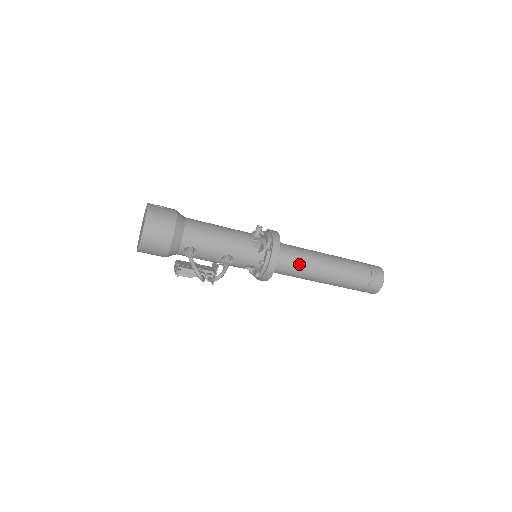
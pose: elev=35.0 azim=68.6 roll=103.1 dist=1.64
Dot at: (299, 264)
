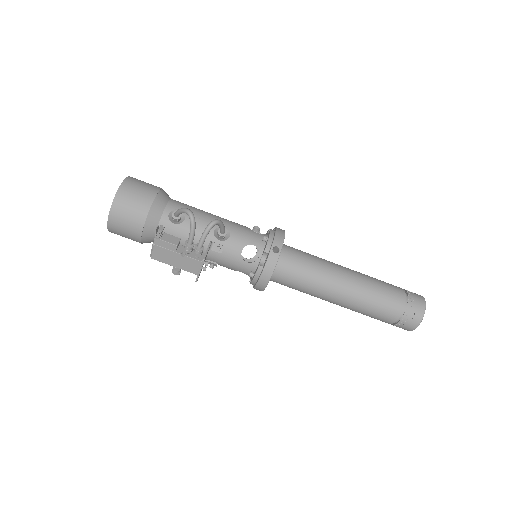
Dot at: (311, 257)
